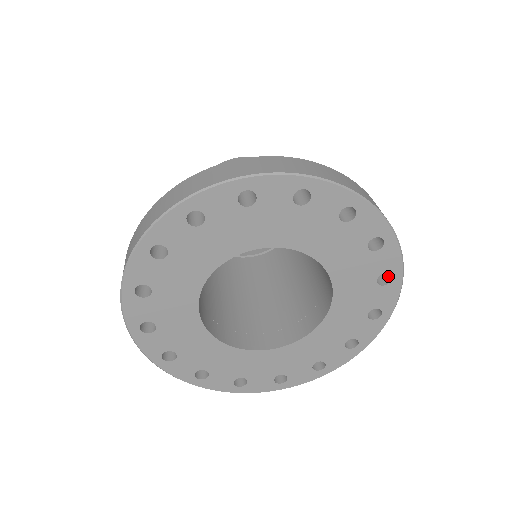
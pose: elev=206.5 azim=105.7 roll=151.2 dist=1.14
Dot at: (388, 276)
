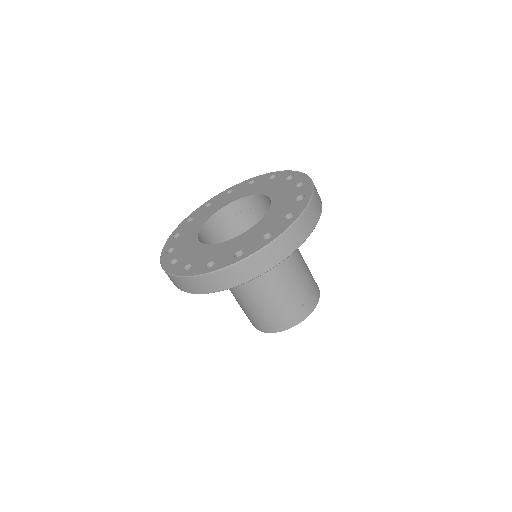
Dot at: occluded
